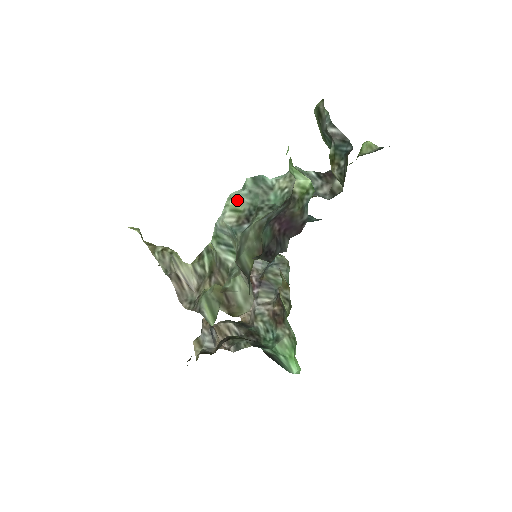
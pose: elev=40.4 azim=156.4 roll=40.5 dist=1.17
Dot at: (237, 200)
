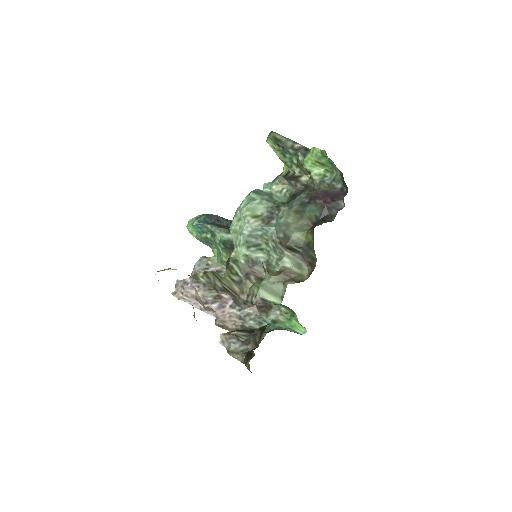
Dot at: (253, 209)
